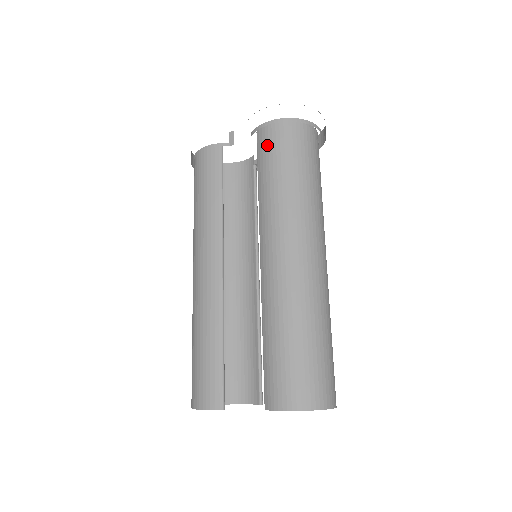
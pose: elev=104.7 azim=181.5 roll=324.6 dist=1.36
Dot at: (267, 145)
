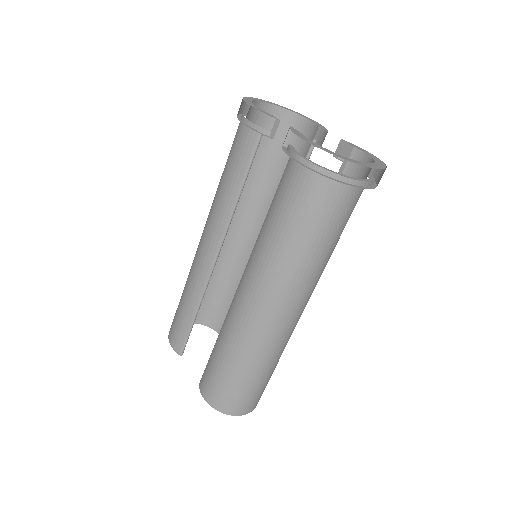
Dot at: (289, 180)
